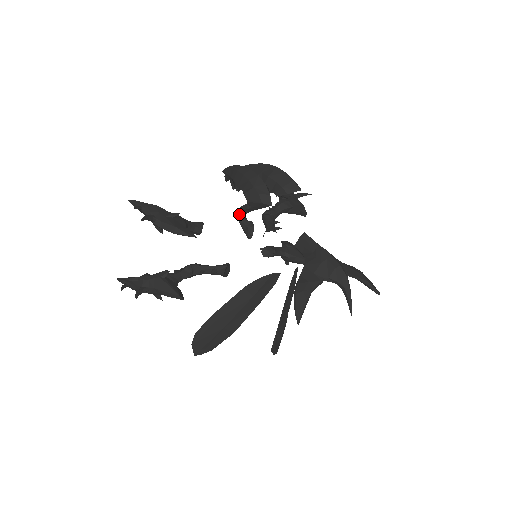
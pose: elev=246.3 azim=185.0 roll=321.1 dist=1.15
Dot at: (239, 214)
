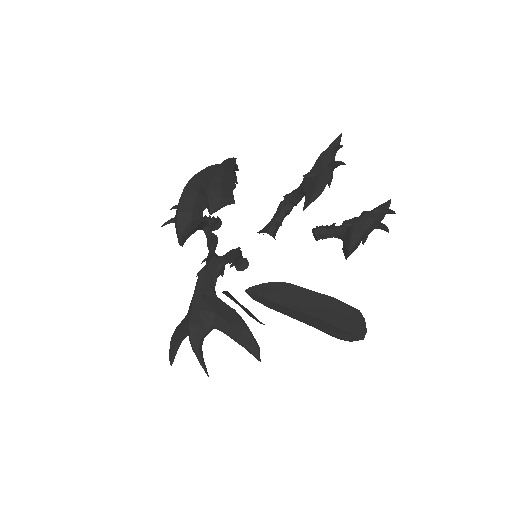
Dot at: occluded
